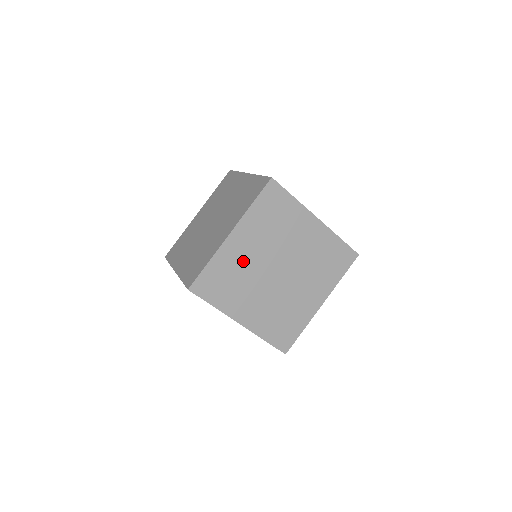
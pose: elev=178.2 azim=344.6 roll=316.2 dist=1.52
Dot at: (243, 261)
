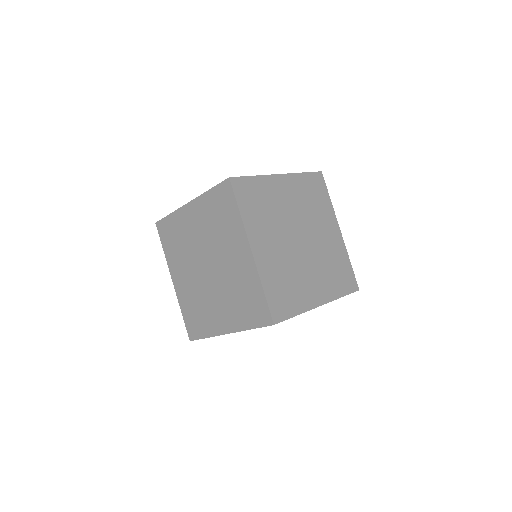
Dot at: (278, 260)
